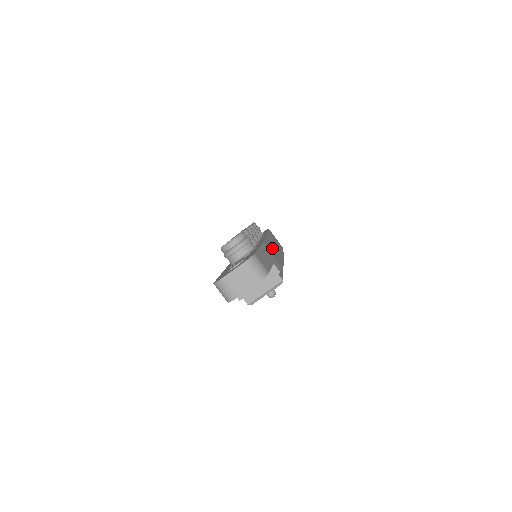
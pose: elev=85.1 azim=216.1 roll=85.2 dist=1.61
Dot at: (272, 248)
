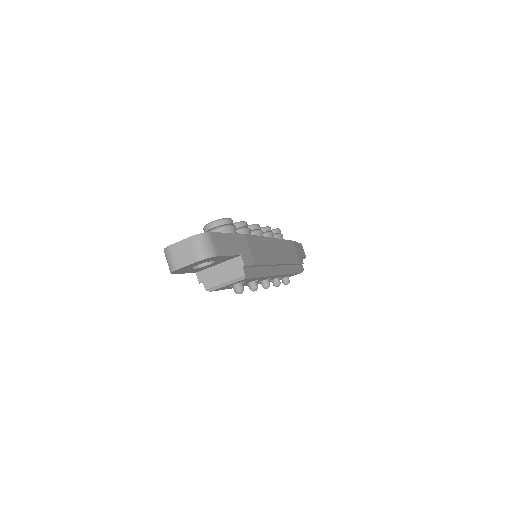
Dot at: (262, 247)
